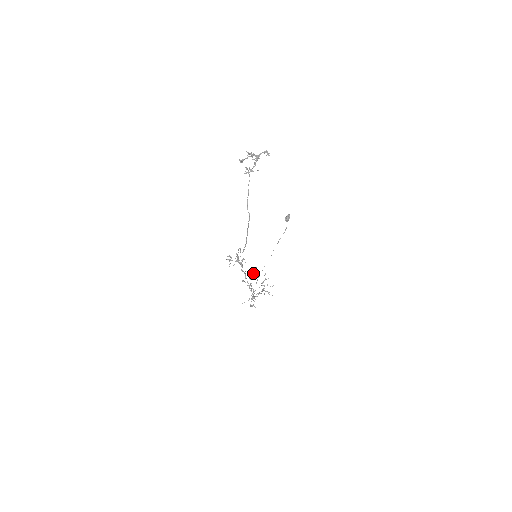
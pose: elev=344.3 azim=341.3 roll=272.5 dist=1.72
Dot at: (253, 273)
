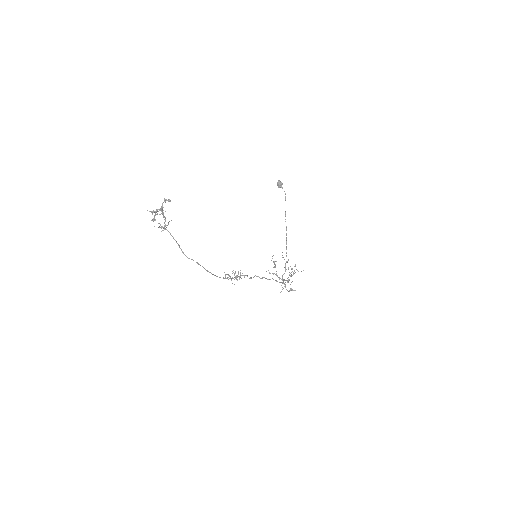
Dot at: (273, 261)
